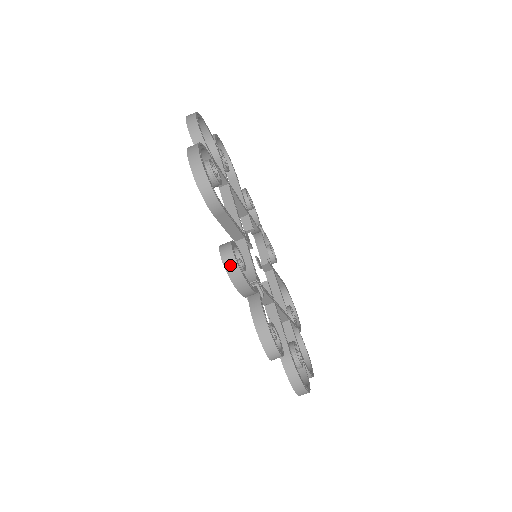
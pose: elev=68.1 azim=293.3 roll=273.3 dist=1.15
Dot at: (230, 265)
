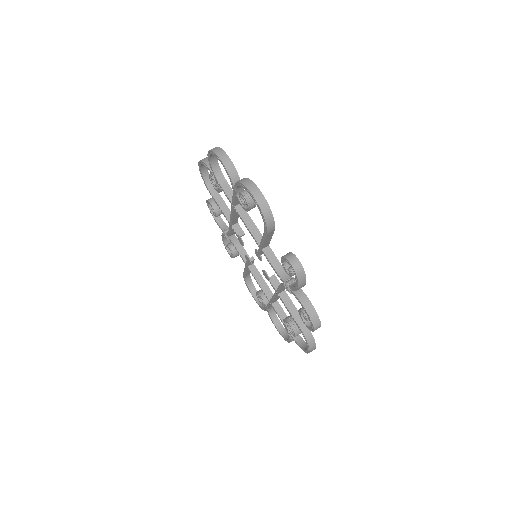
Dot at: (299, 271)
